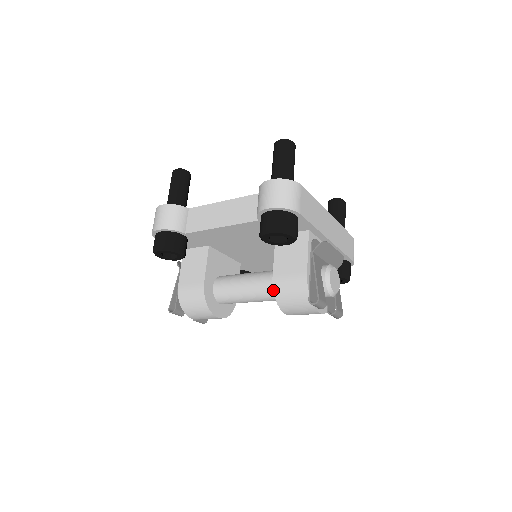
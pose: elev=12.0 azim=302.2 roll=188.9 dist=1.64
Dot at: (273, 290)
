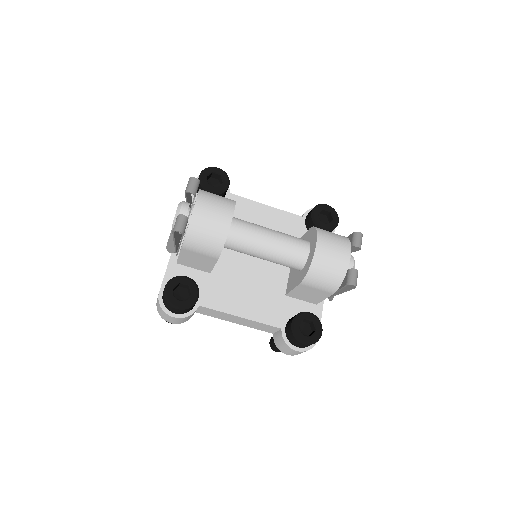
Dot at: (313, 226)
